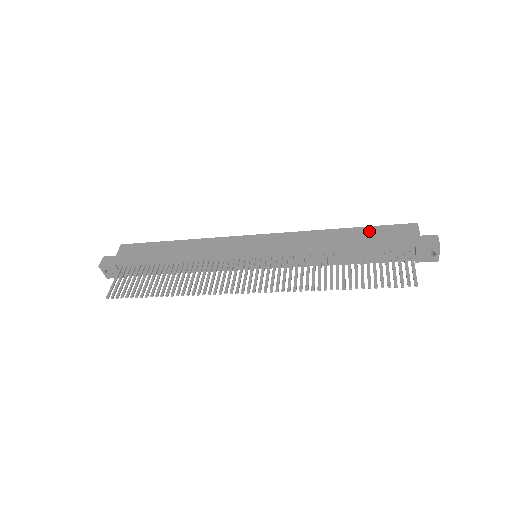
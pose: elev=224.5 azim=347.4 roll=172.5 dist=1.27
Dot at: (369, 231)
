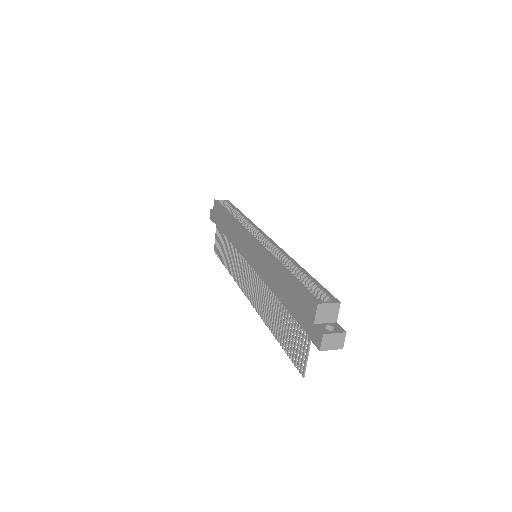
Dot at: (292, 287)
